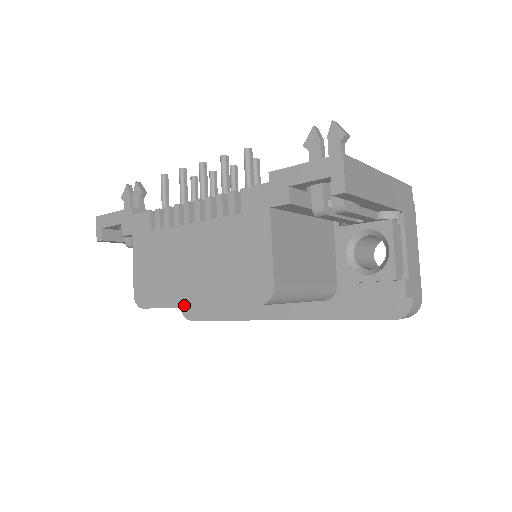
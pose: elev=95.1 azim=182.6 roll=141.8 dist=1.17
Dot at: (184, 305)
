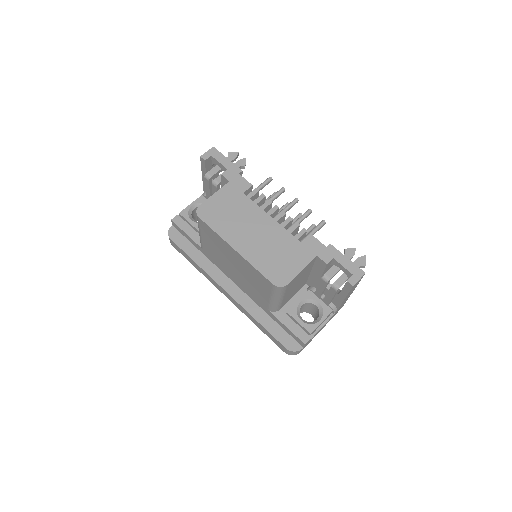
Dot at: (229, 243)
